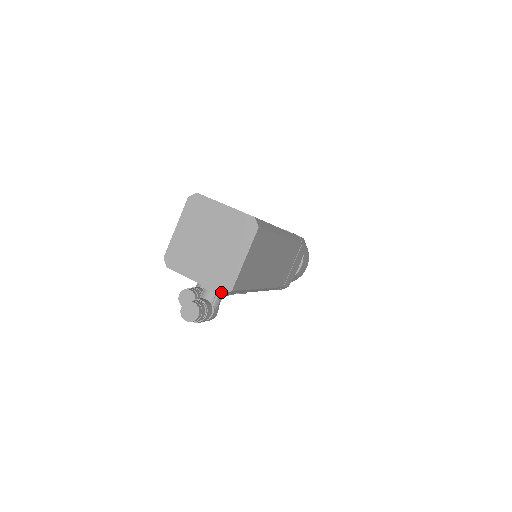
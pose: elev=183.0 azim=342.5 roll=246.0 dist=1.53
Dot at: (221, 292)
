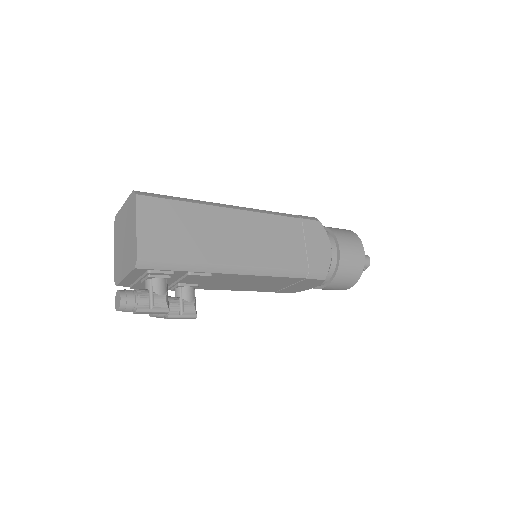
Dot at: (134, 267)
